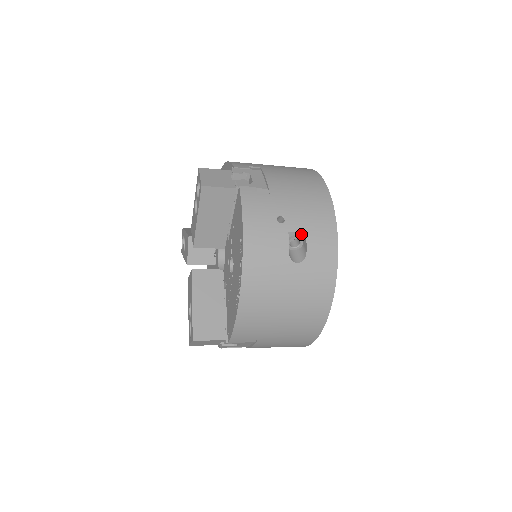
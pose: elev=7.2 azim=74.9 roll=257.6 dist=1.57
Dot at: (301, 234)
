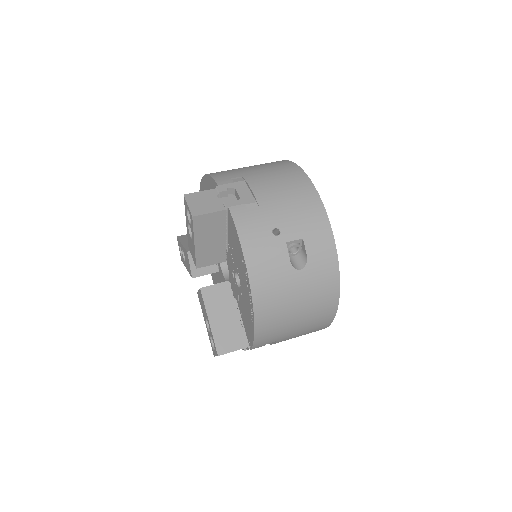
Dot at: (298, 241)
